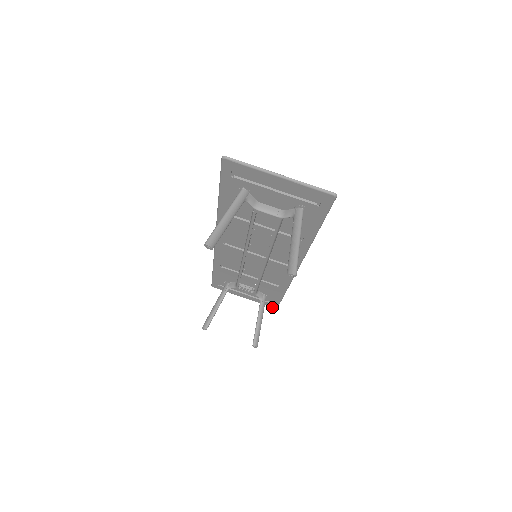
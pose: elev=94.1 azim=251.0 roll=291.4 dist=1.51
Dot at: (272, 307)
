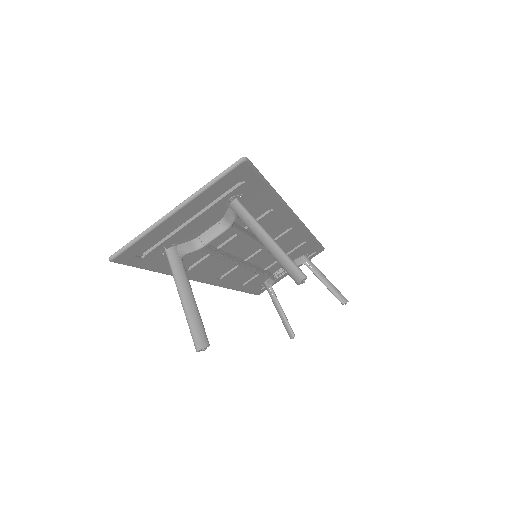
Dot at: occluded
